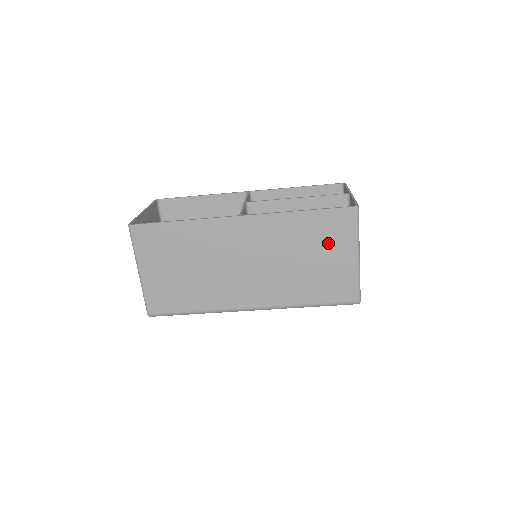
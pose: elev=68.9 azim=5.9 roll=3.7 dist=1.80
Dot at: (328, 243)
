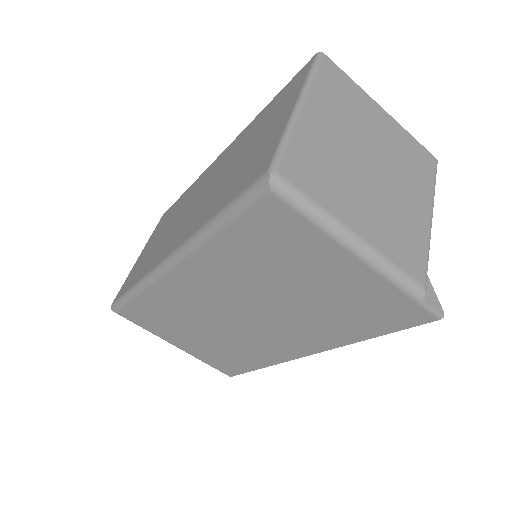
Dot at: (272, 118)
